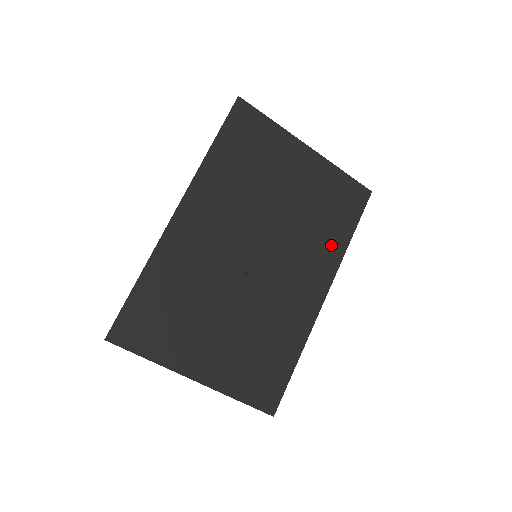
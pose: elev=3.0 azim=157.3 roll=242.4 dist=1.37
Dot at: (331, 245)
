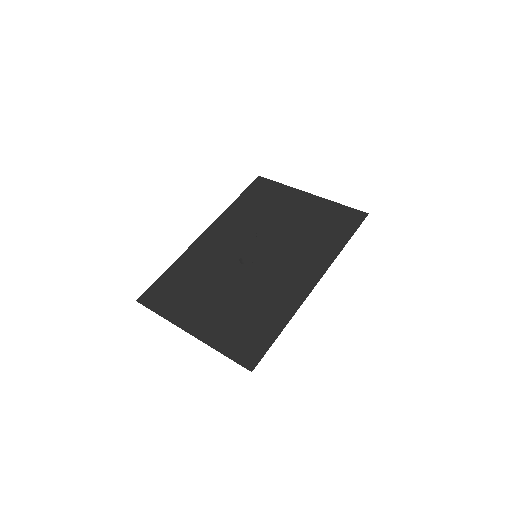
Dot at: (325, 249)
